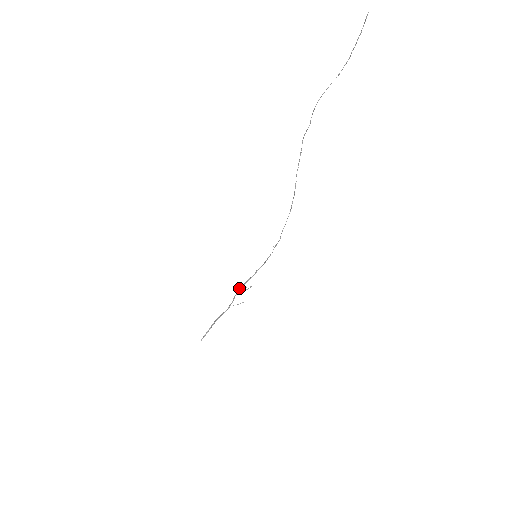
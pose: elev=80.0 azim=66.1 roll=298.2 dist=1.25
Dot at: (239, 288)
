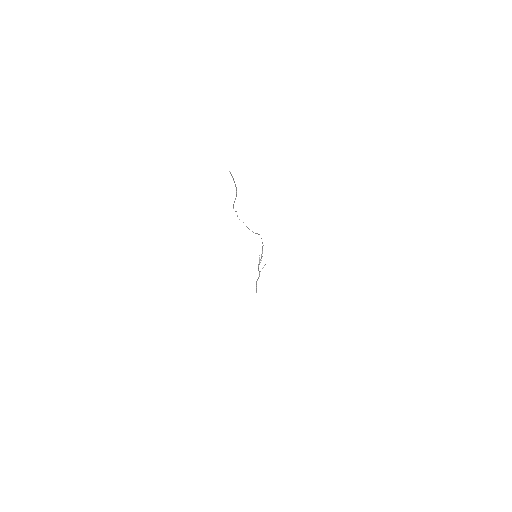
Dot at: (258, 266)
